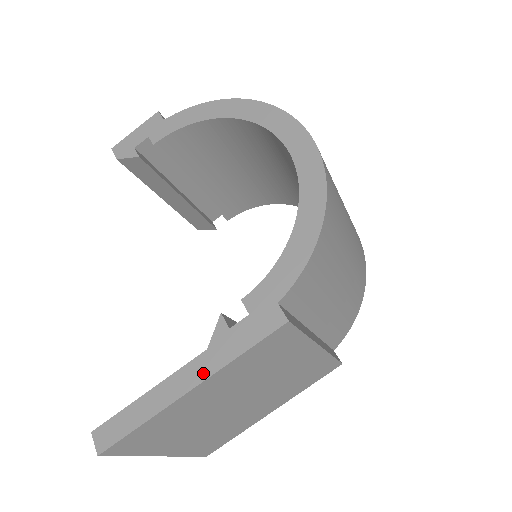
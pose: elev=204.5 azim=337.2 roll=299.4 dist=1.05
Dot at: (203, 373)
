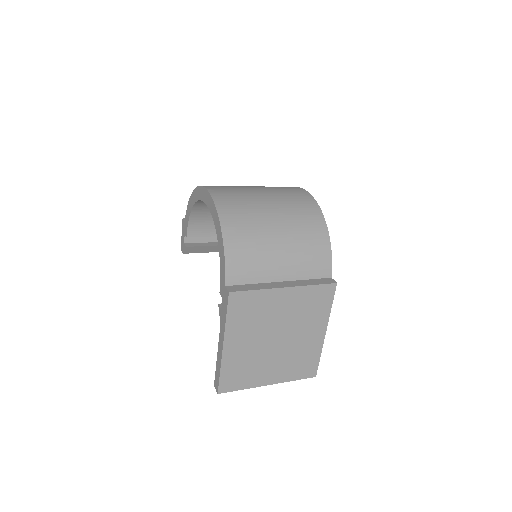
Dot at: (223, 336)
